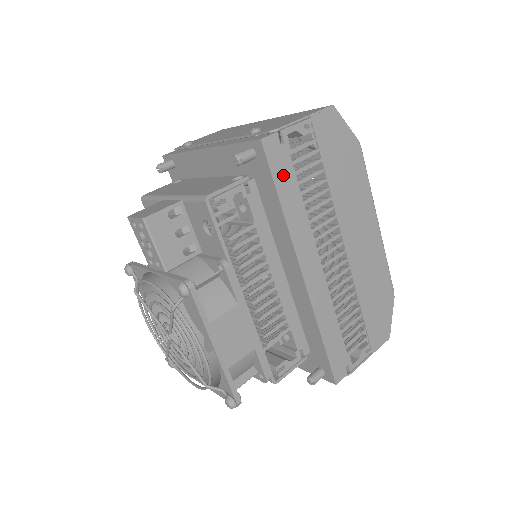
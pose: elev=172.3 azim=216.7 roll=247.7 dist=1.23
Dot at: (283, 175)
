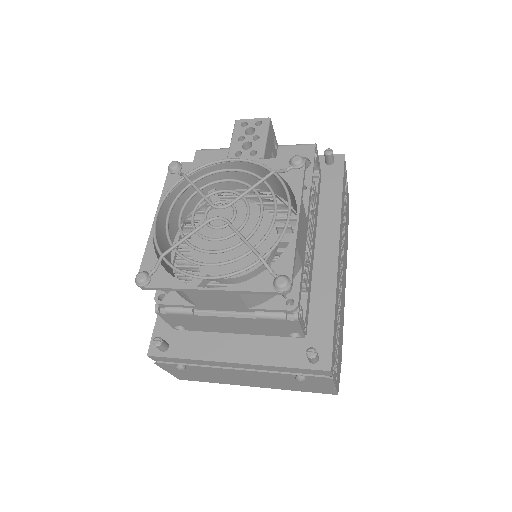
Dot at: (344, 184)
